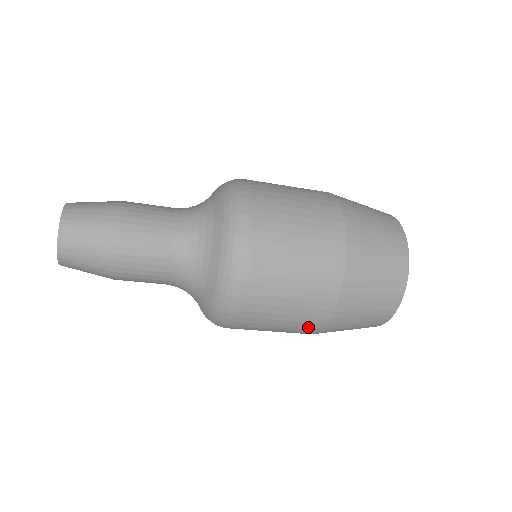
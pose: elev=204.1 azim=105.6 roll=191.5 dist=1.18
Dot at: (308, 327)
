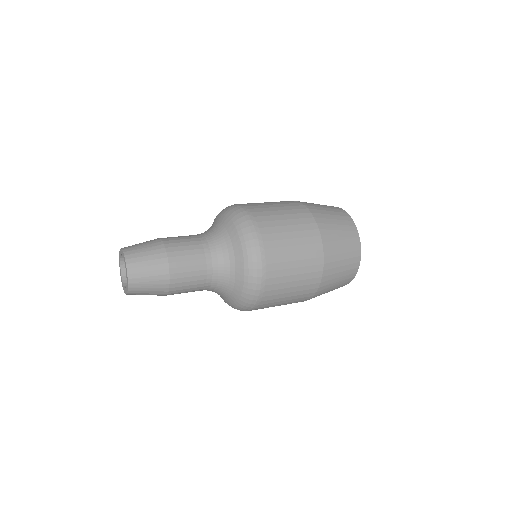
Dot at: (306, 294)
